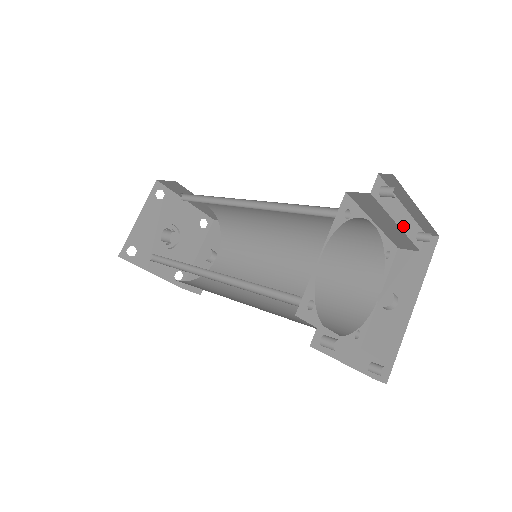
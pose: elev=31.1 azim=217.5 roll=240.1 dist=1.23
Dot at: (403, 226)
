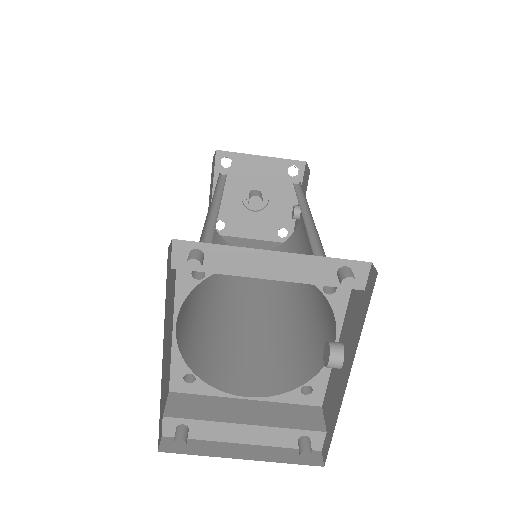
Dot at: (286, 275)
